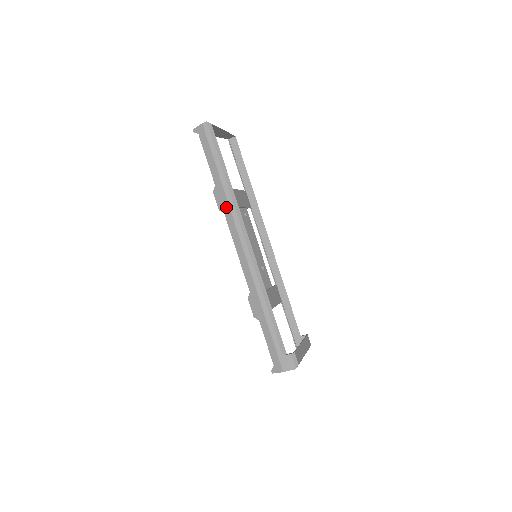
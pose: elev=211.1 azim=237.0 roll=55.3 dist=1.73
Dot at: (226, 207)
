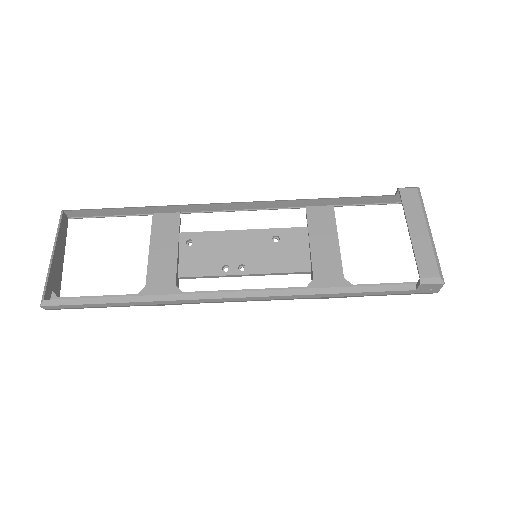
Dot at: (175, 304)
